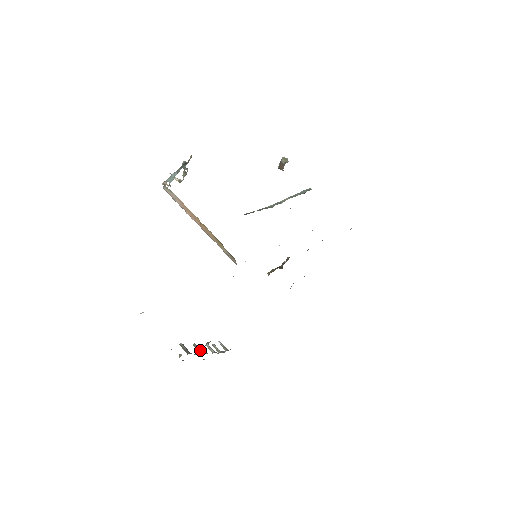
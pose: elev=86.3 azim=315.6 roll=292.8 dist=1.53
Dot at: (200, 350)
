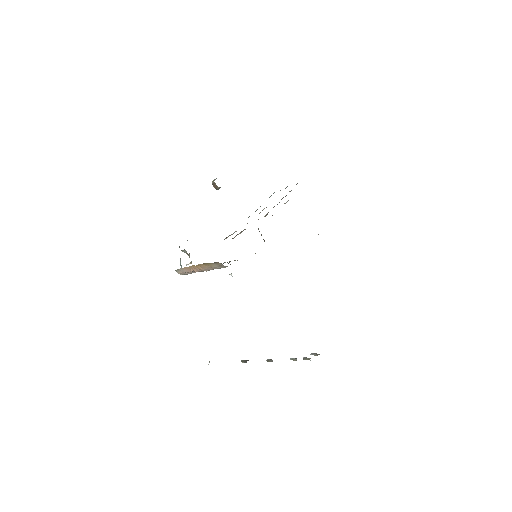
Dot at: (271, 360)
